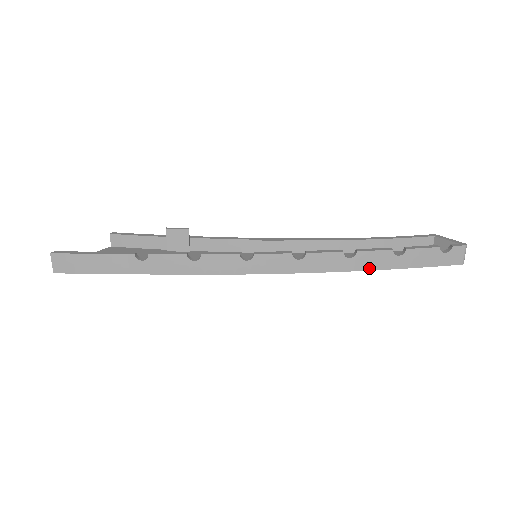
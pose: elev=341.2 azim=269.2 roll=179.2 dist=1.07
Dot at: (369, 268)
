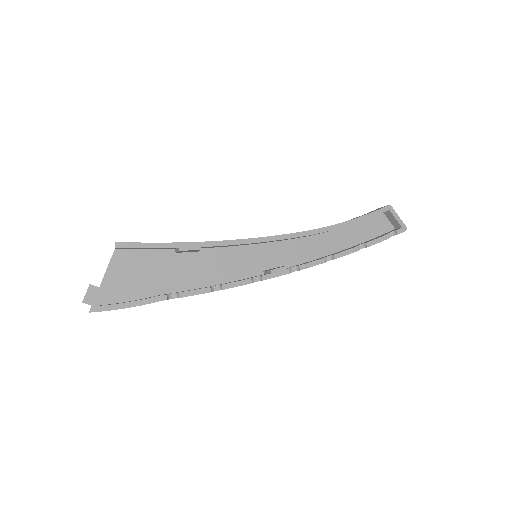
Dot at: occluded
